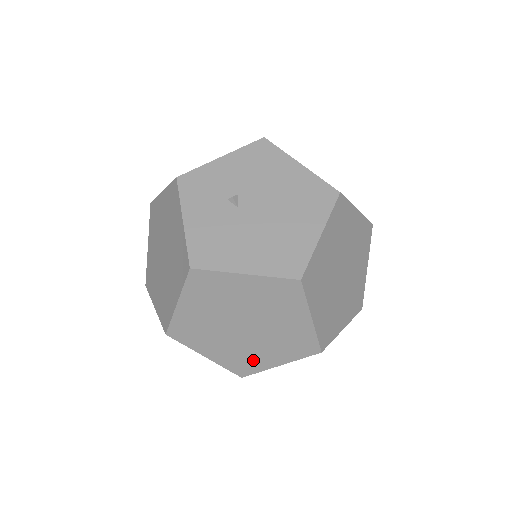
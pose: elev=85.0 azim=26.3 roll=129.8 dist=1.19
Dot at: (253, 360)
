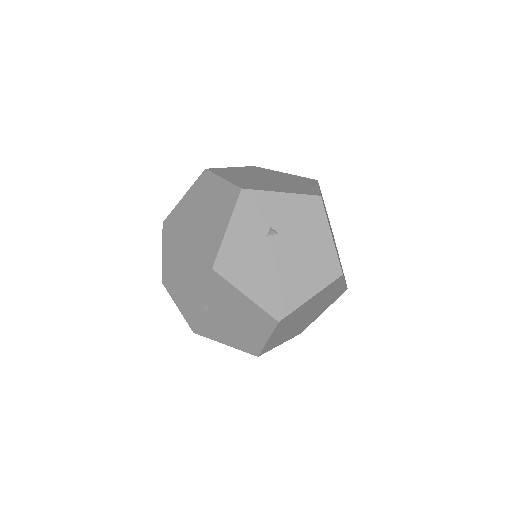
Dot at: occluded
